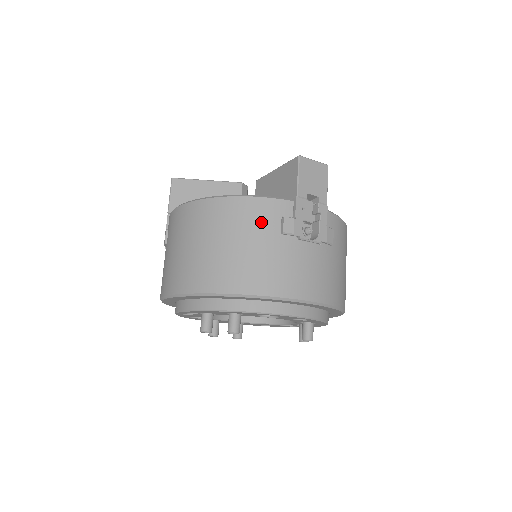
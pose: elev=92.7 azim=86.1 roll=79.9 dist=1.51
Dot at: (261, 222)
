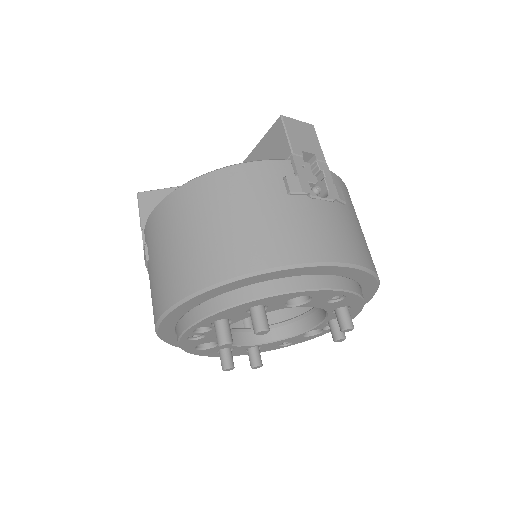
Dot at: (261, 186)
